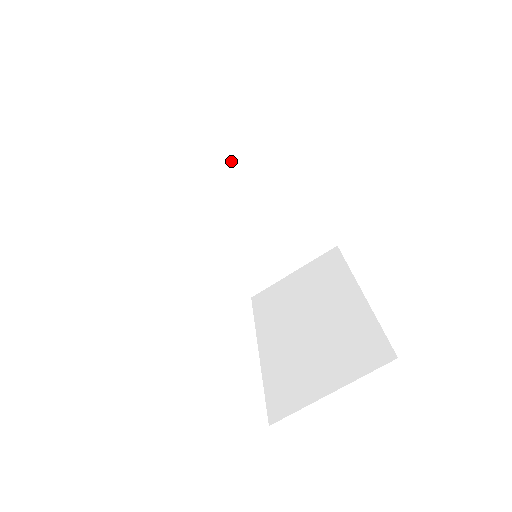
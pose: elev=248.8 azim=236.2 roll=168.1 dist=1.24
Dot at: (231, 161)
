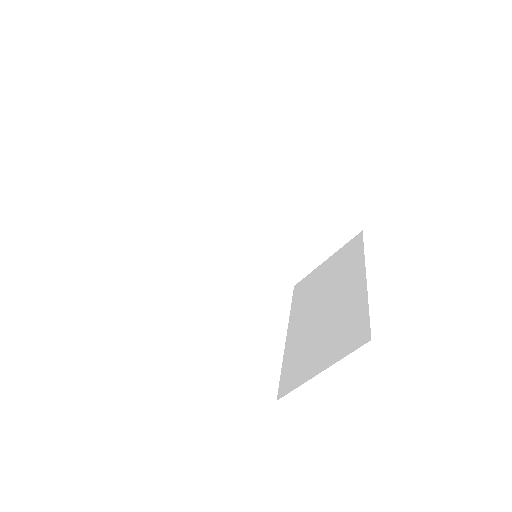
Dot at: (240, 173)
